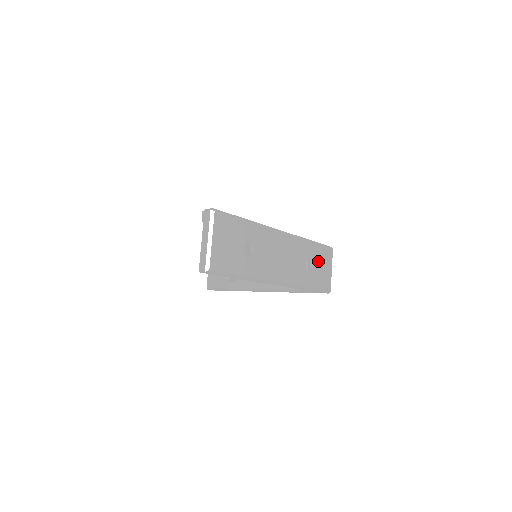
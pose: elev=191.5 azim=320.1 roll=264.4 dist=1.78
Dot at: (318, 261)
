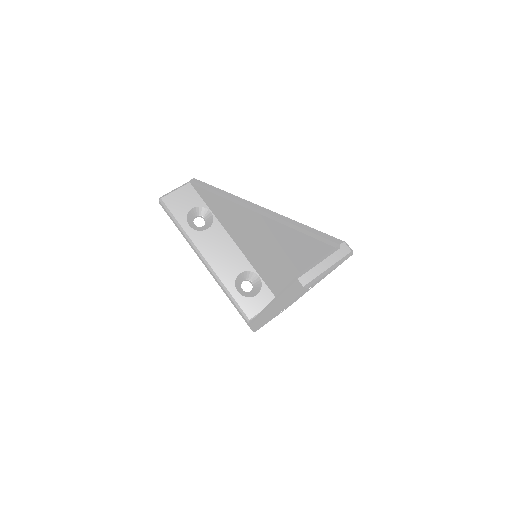
Dot at: occluded
